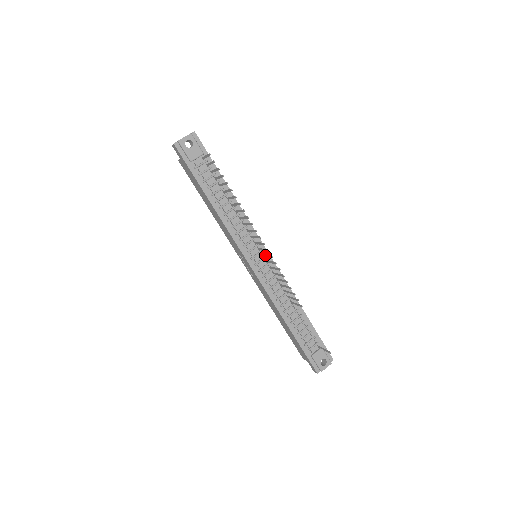
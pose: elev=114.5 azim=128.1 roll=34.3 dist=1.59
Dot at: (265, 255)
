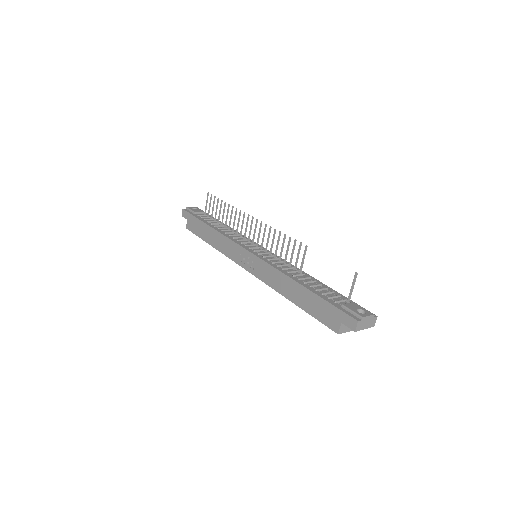
Dot at: (262, 239)
